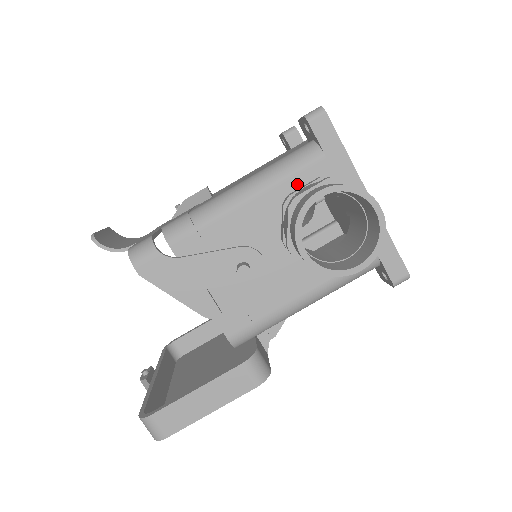
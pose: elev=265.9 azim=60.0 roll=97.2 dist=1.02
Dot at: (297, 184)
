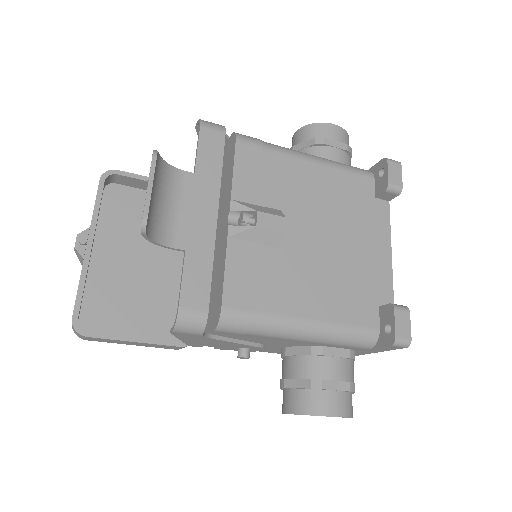
Dot at: (335, 347)
